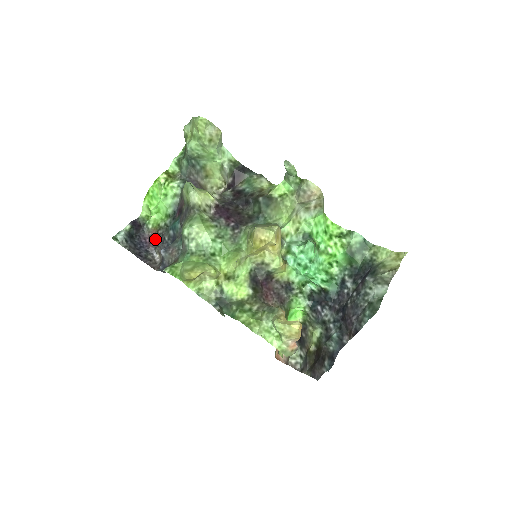
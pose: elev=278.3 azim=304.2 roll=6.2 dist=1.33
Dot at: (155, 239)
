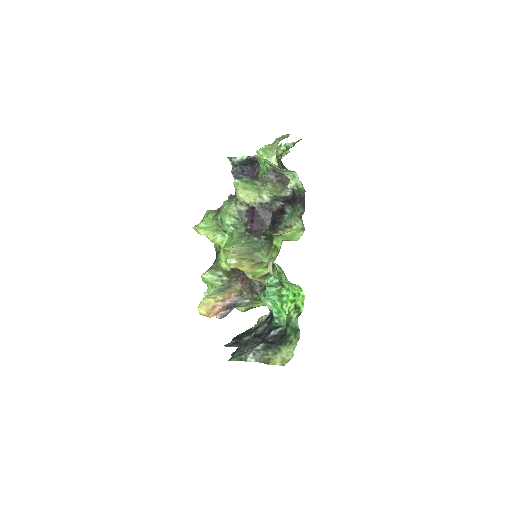
Dot at: occluded
